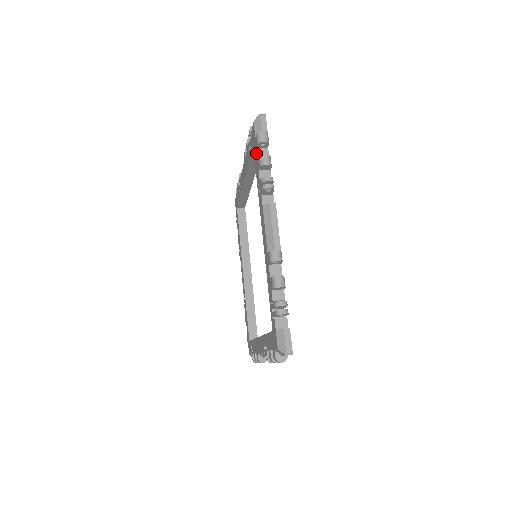
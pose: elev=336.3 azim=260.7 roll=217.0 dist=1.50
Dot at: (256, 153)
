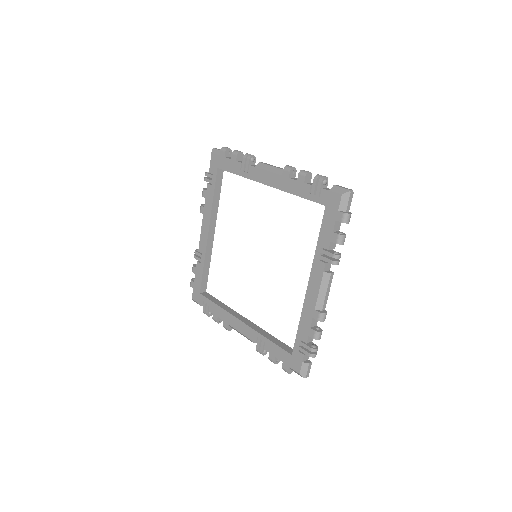
Dot at: (333, 224)
